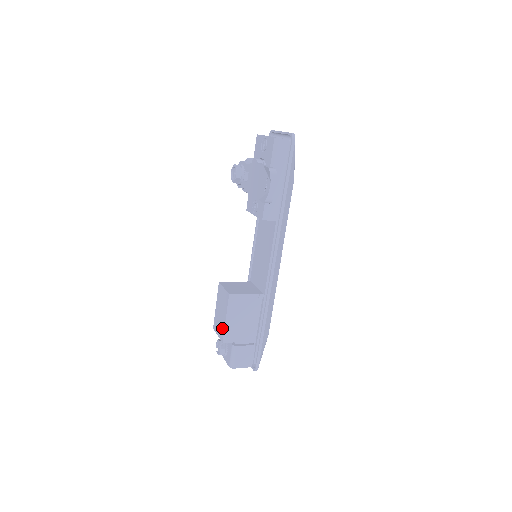
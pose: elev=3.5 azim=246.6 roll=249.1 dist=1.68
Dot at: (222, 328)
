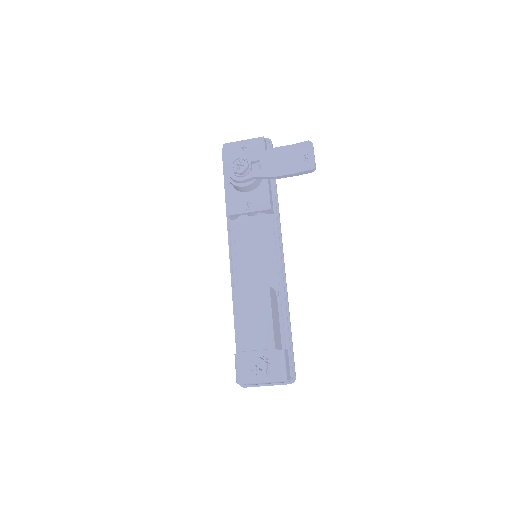
Dot at: (267, 332)
